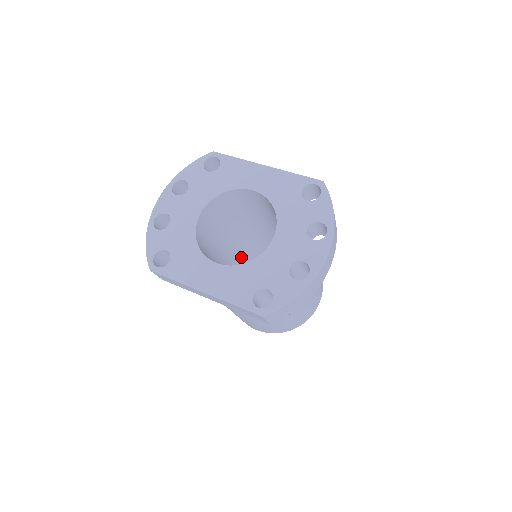
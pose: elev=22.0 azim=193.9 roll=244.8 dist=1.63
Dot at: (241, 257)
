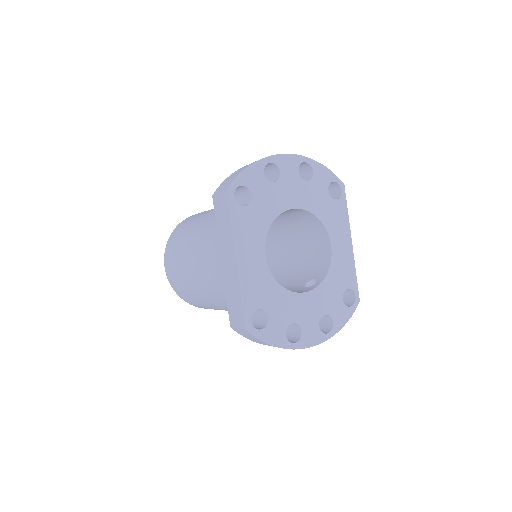
Dot at: occluded
